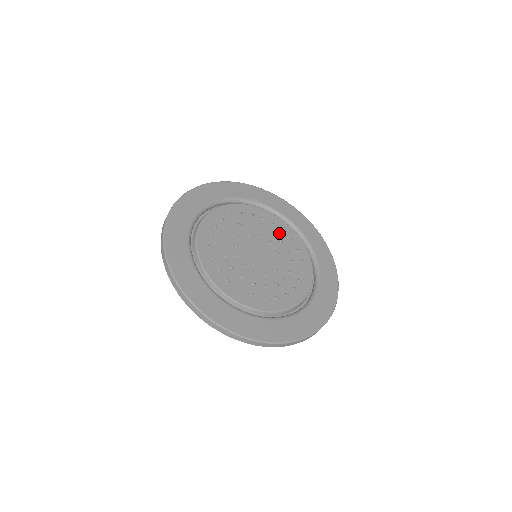
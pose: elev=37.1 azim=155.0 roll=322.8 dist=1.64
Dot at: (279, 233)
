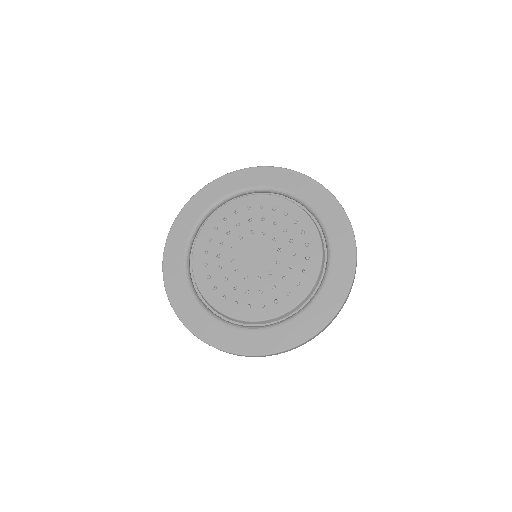
Dot at: (270, 214)
